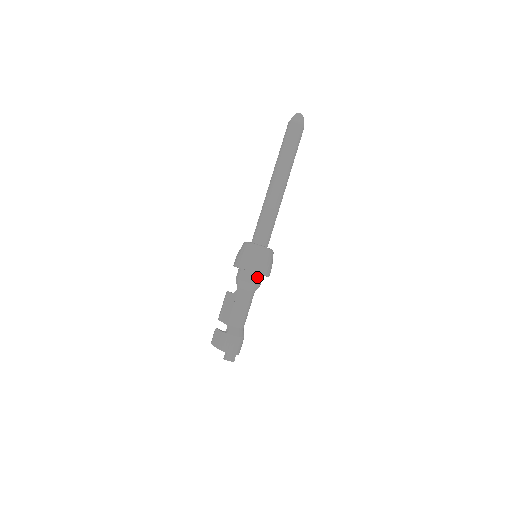
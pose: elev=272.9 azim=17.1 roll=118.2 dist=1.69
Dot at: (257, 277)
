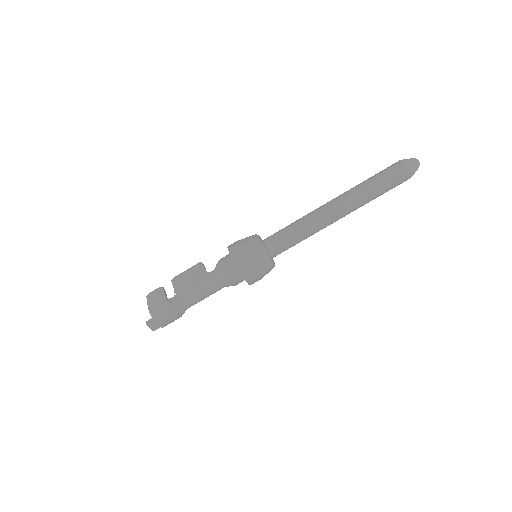
Dot at: (240, 278)
